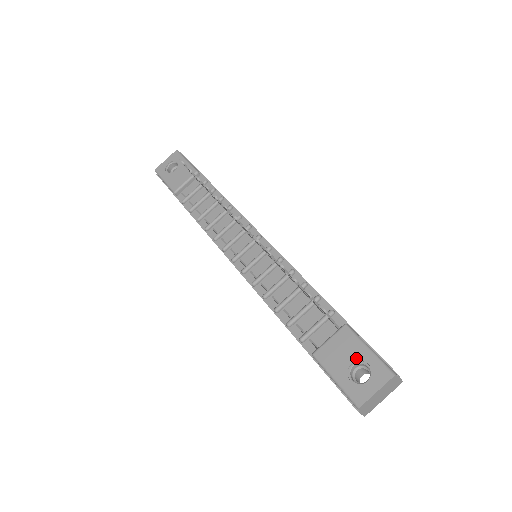
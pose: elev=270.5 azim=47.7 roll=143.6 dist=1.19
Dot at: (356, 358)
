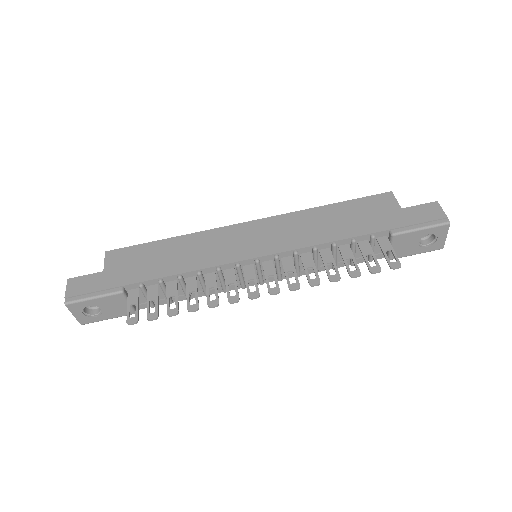
Dot at: (419, 239)
